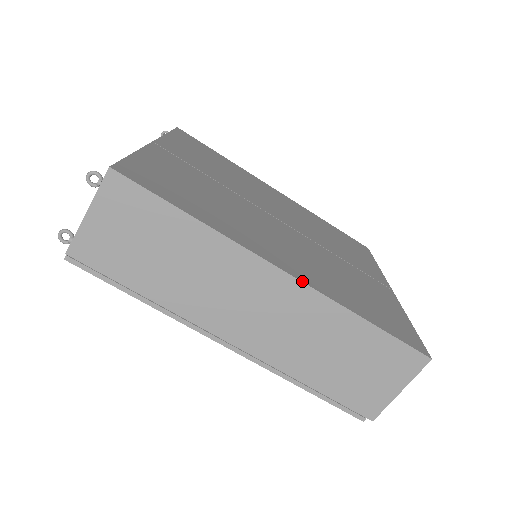
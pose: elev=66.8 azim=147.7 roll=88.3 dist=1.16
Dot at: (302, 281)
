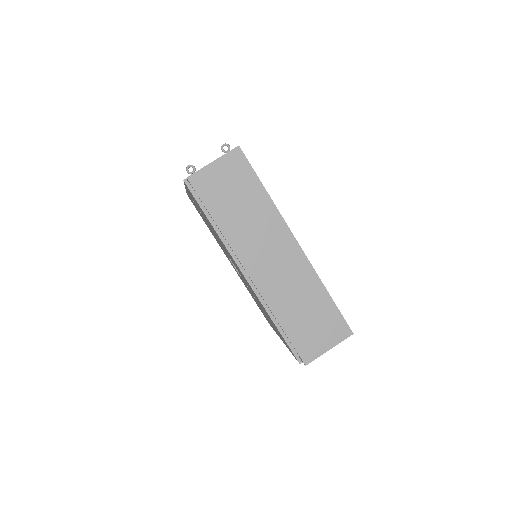
Dot at: occluded
